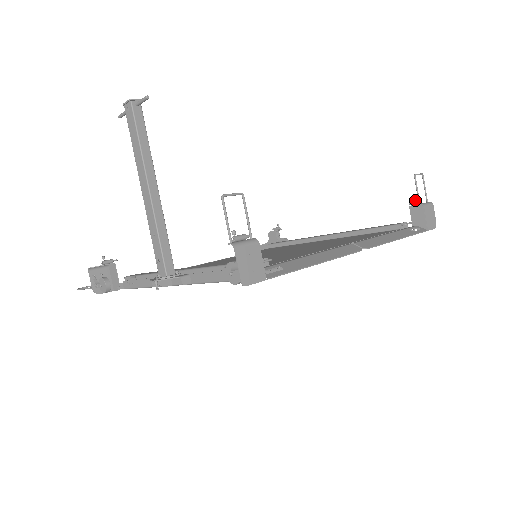
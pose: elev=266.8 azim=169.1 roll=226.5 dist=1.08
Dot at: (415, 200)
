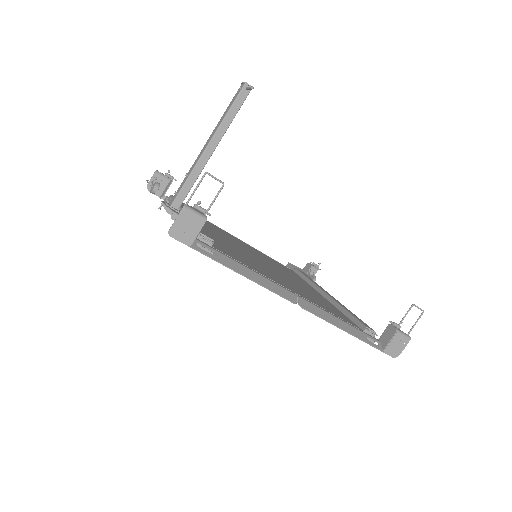
Dot at: occluded
